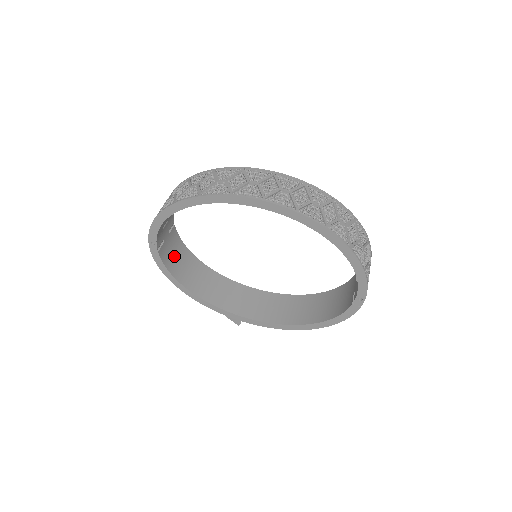
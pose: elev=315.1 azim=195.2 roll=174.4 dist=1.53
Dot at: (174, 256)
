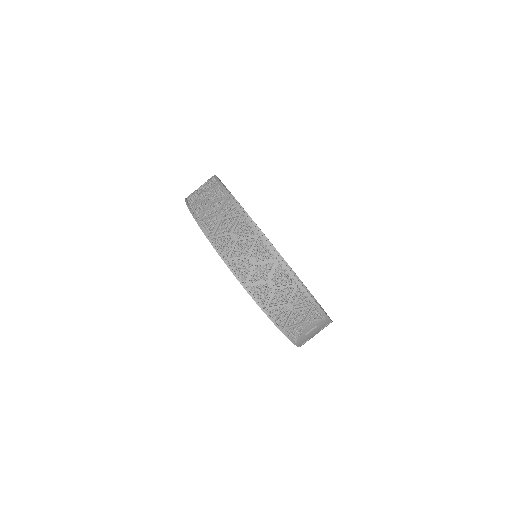
Dot at: occluded
